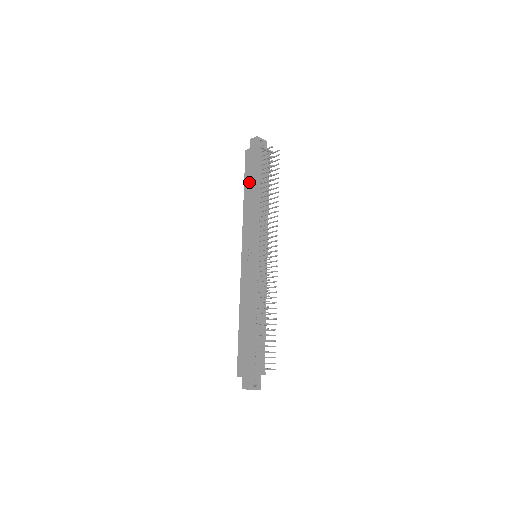
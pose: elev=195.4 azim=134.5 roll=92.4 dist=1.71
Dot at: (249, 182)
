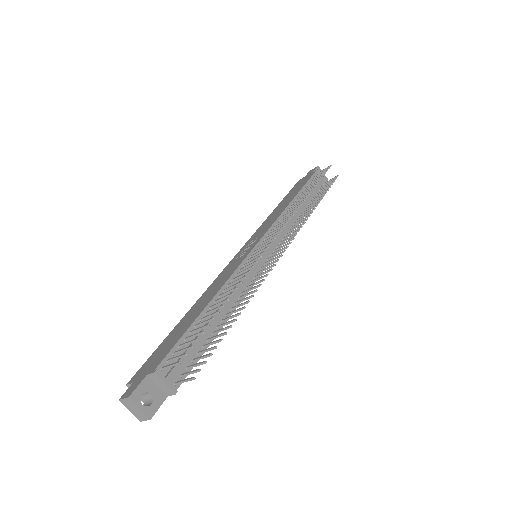
Dot at: (288, 196)
